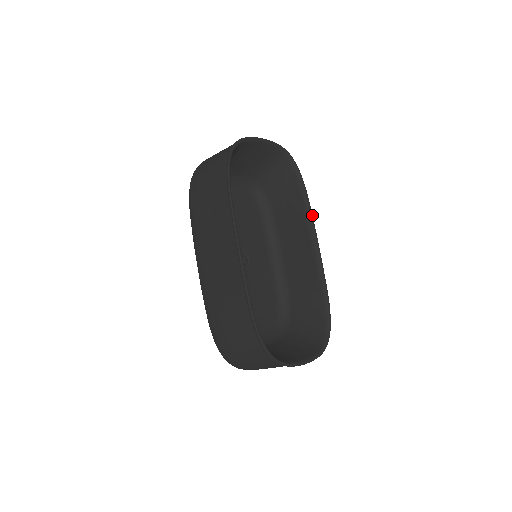
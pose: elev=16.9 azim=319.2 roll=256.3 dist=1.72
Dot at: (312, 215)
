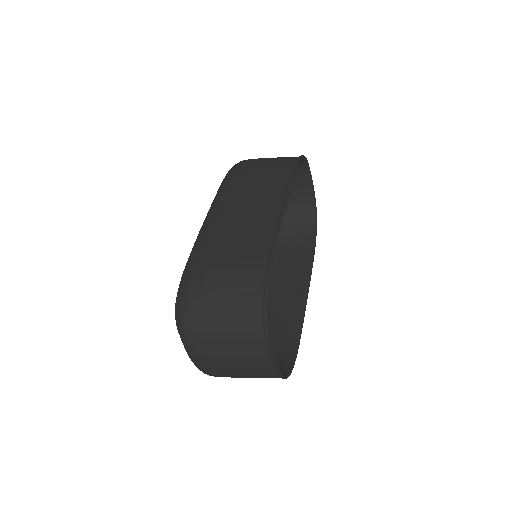
Dot at: occluded
